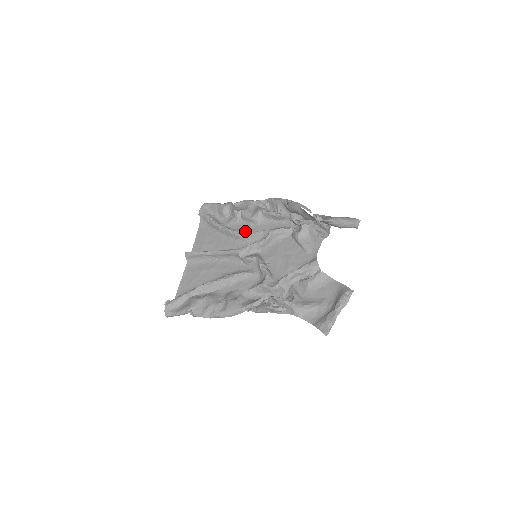
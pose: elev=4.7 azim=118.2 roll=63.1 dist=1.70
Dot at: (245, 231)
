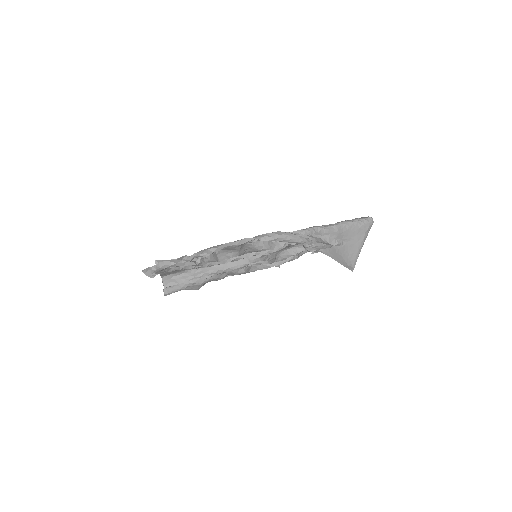
Dot at: occluded
